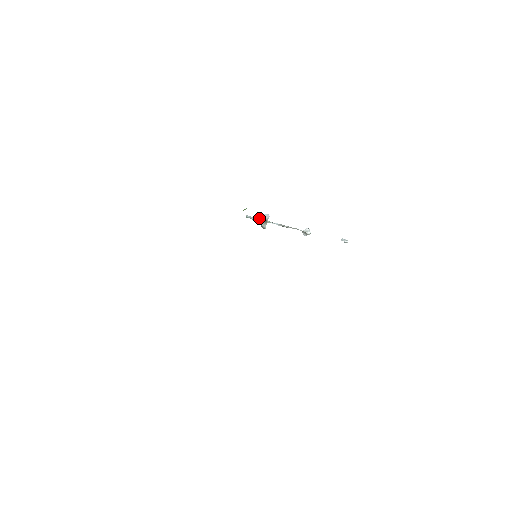
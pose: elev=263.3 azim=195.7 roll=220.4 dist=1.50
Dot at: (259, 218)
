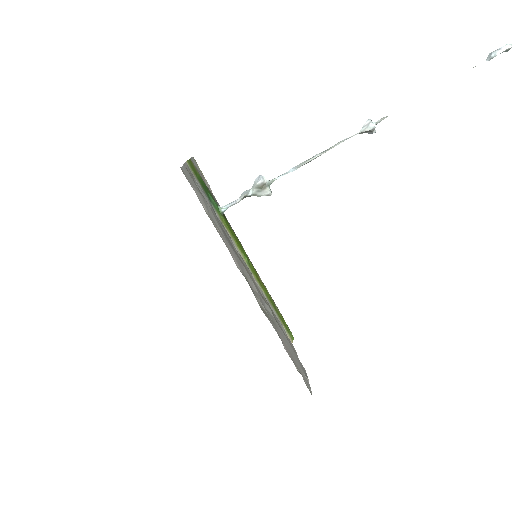
Dot at: (249, 192)
